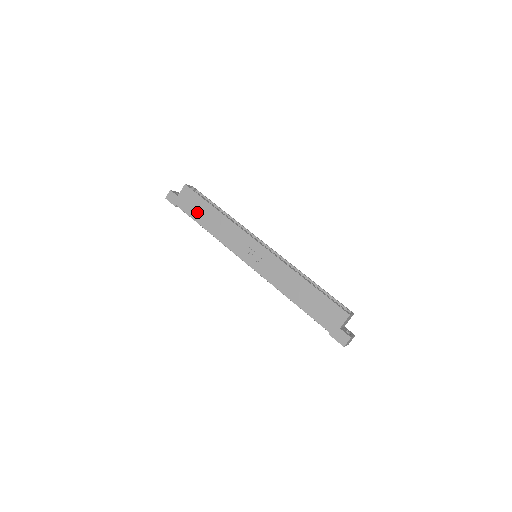
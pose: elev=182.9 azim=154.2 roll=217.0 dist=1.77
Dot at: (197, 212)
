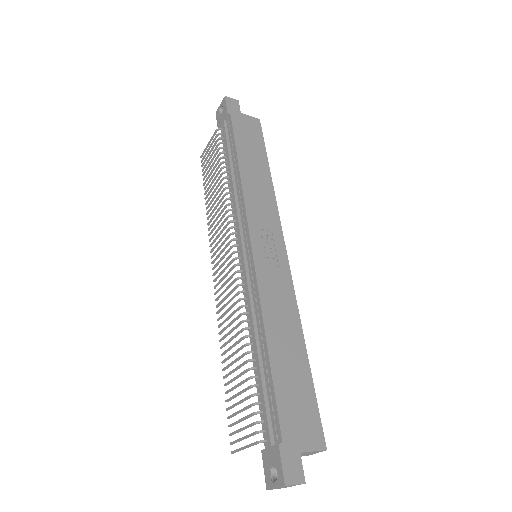
Dot at: (247, 146)
